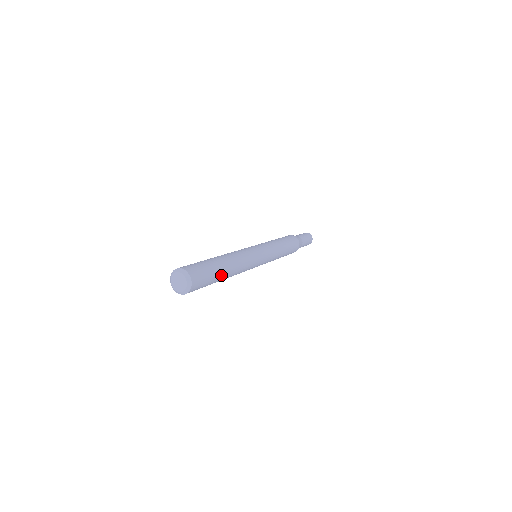
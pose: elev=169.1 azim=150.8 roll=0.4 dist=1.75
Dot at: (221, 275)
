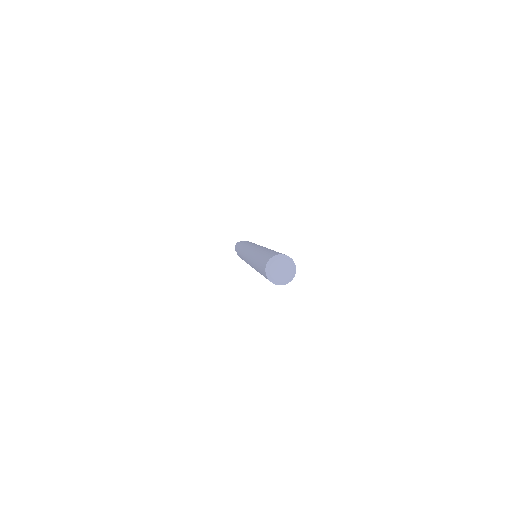
Dot at: occluded
